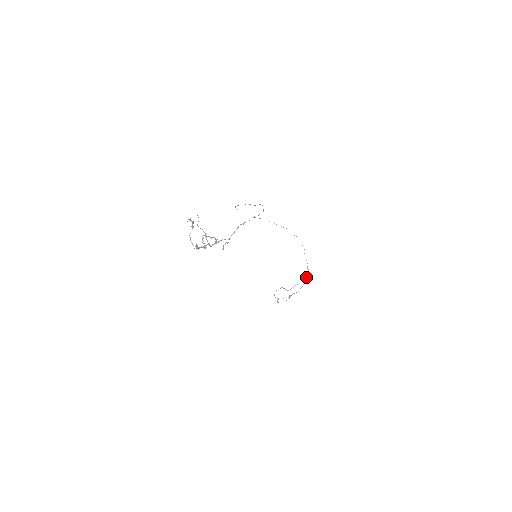
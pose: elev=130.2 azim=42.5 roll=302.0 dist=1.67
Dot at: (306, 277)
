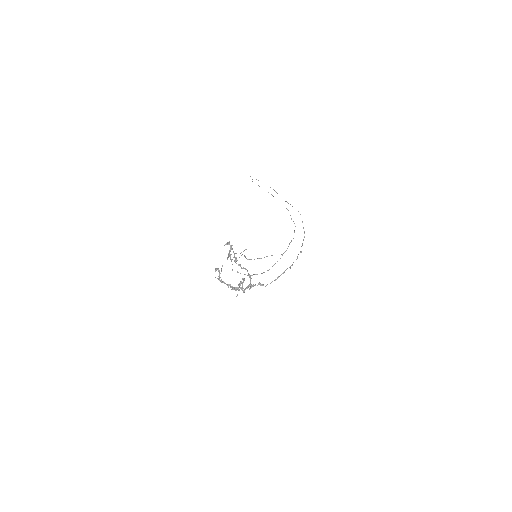
Dot at: occluded
